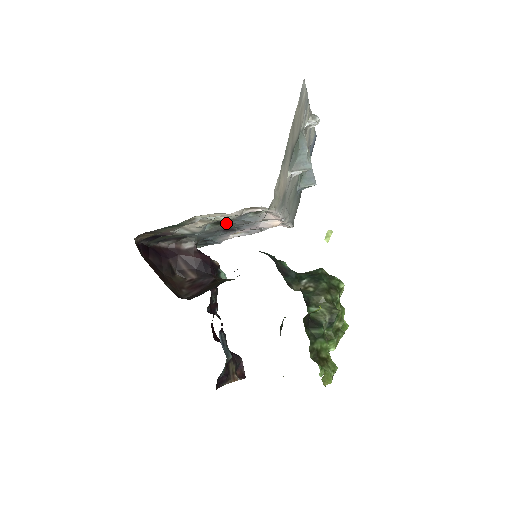
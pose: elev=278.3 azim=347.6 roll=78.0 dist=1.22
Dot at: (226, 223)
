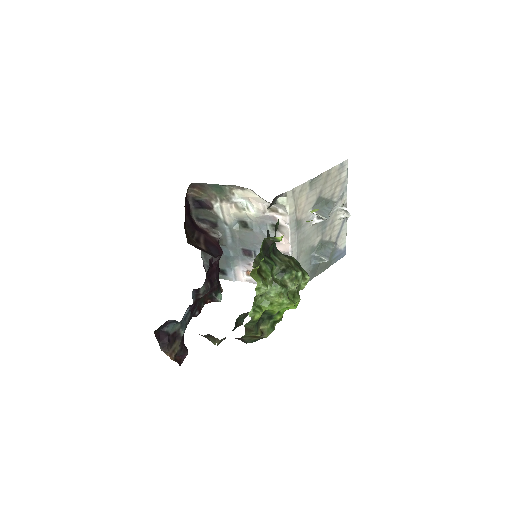
Dot at: (250, 228)
